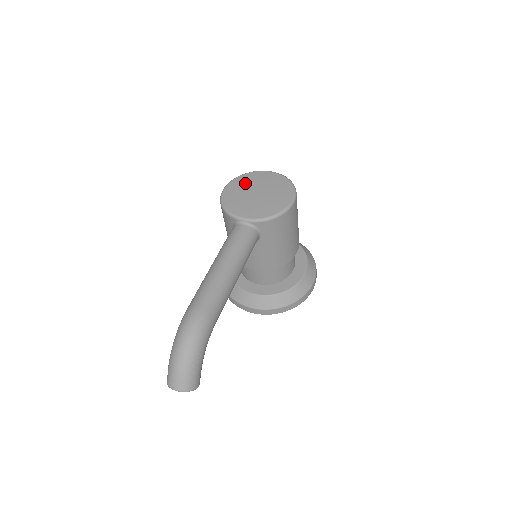
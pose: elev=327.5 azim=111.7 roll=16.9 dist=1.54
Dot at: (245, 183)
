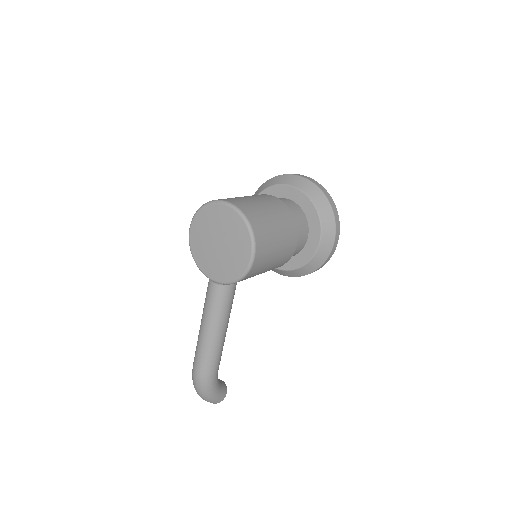
Dot at: (205, 225)
